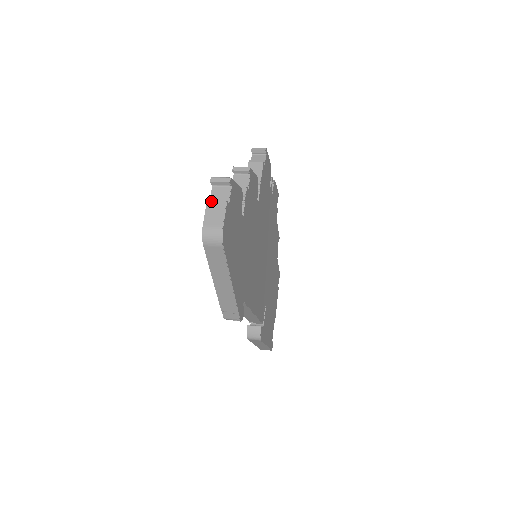
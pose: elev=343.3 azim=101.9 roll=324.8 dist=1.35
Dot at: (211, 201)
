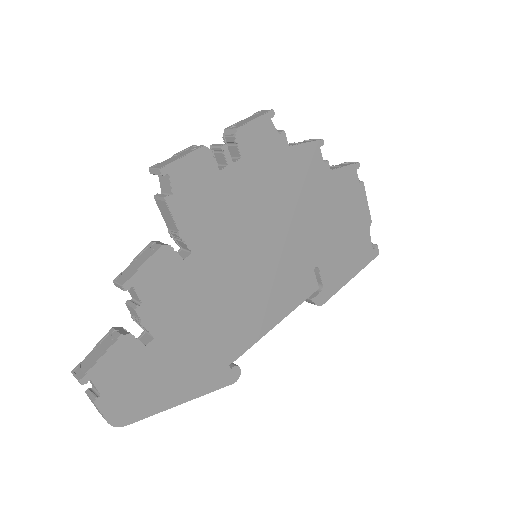
Dot at: (87, 395)
